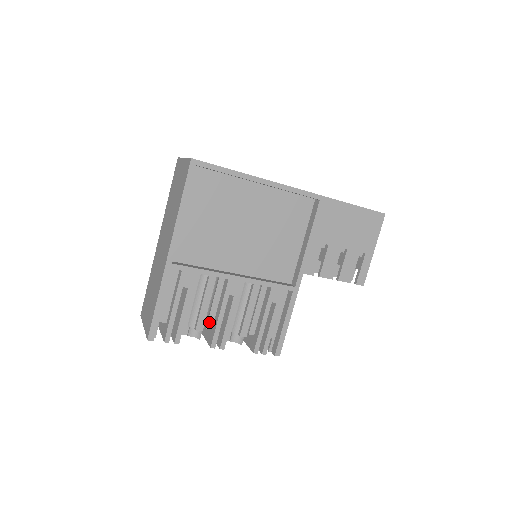
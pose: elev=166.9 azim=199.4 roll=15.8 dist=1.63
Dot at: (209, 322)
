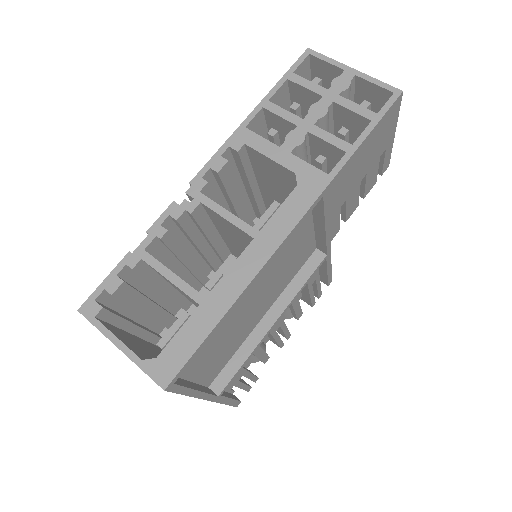
Dot at: (265, 342)
